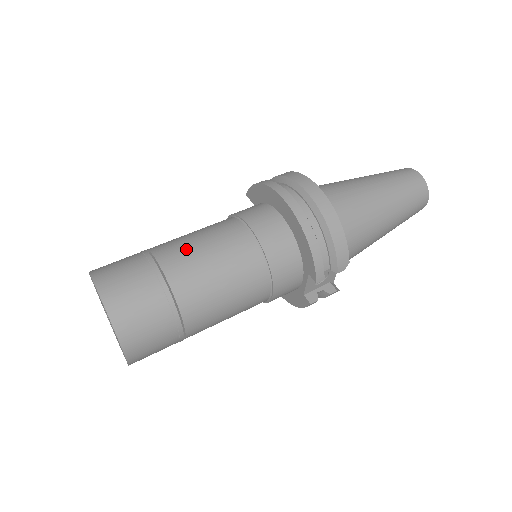
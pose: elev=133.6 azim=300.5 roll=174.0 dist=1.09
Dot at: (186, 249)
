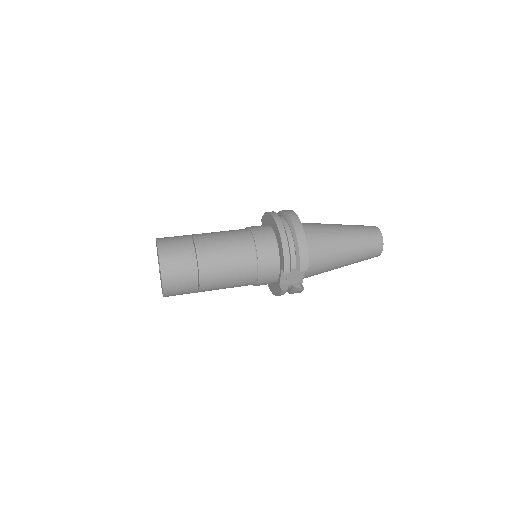
Dot at: (212, 237)
